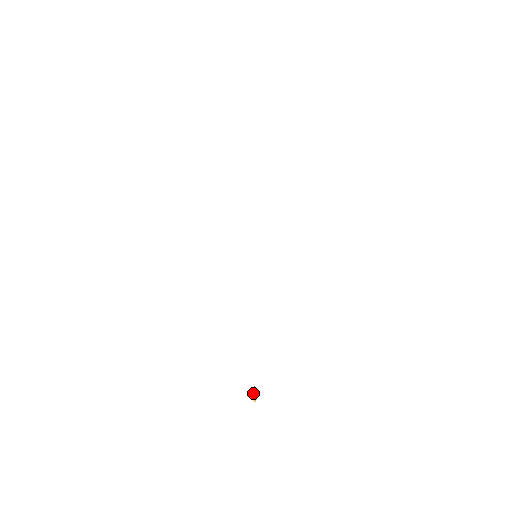
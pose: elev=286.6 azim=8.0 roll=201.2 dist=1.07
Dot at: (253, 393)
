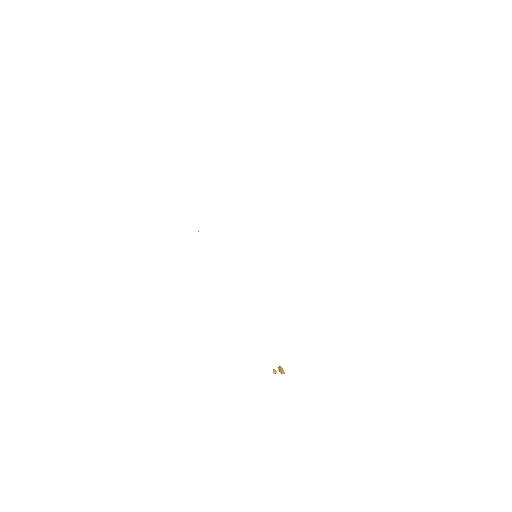
Dot at: (280, 370)
